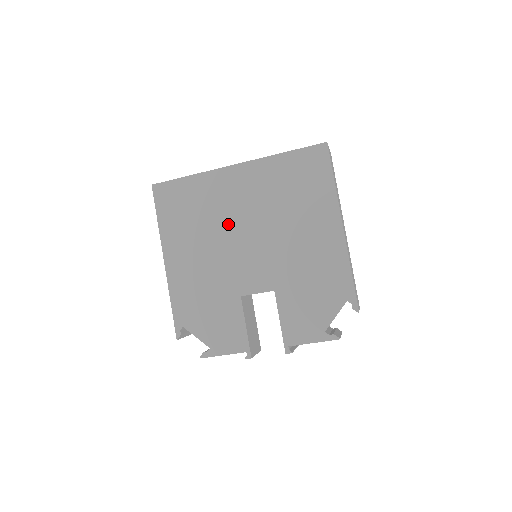
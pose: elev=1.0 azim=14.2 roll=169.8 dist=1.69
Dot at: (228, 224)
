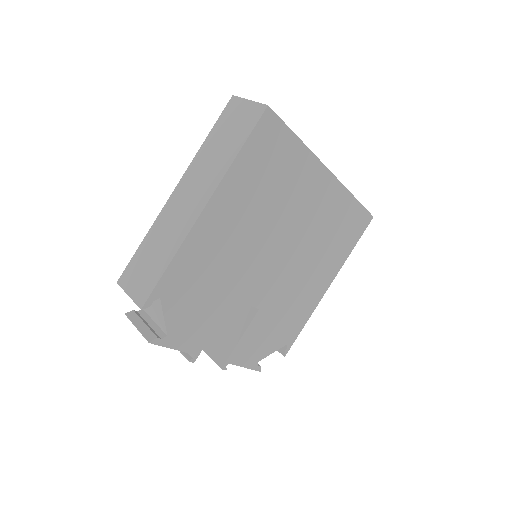
Dot at: (283, 222)
